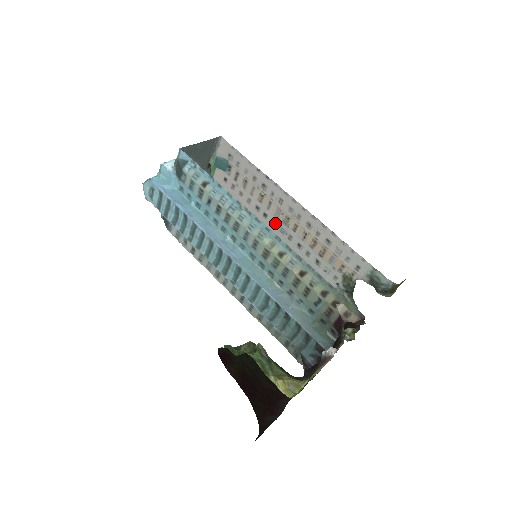
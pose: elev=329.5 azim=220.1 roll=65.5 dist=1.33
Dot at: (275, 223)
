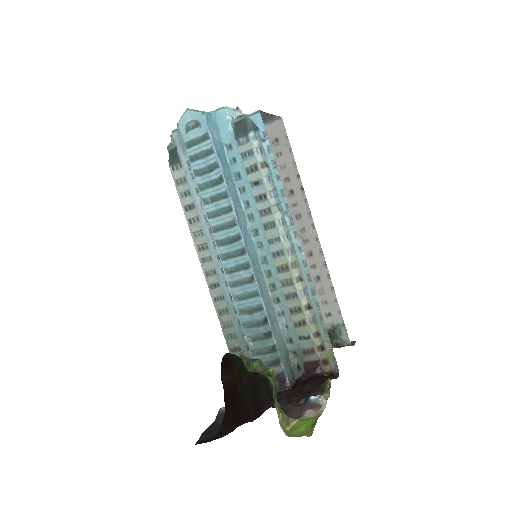
Dot at: occluded
